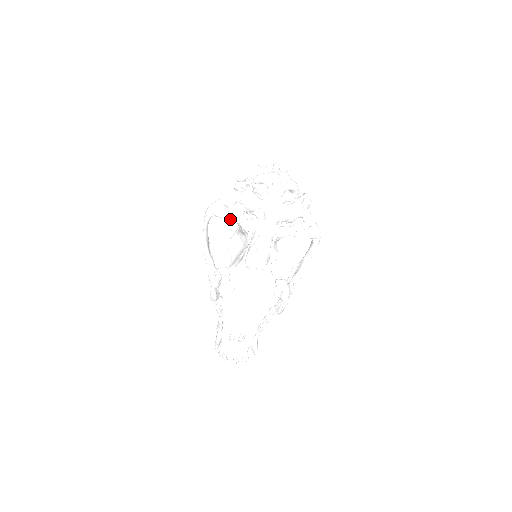
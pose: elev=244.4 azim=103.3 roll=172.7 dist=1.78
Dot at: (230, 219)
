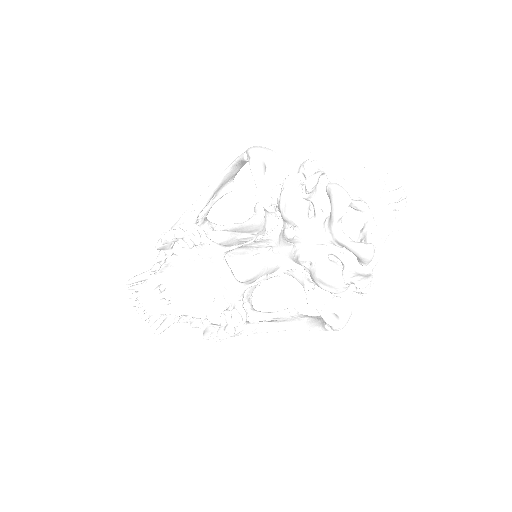
Dot at: occluded
